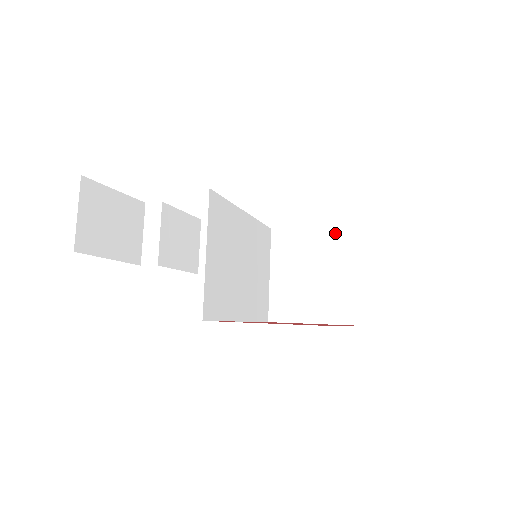
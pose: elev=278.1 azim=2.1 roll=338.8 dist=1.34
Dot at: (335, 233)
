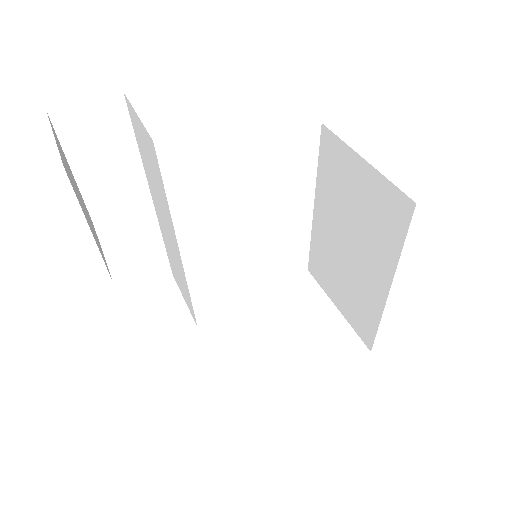
Dot at: (291, 283)
